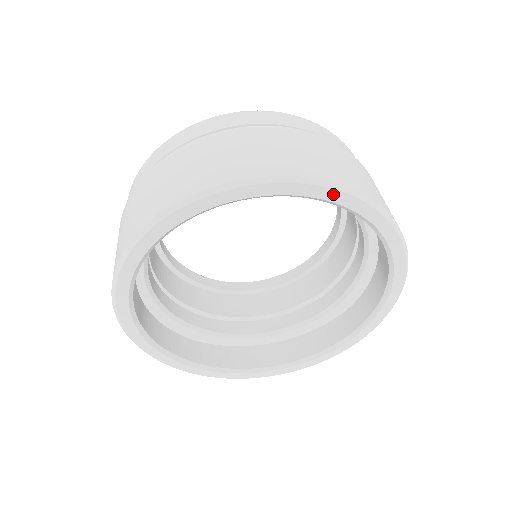
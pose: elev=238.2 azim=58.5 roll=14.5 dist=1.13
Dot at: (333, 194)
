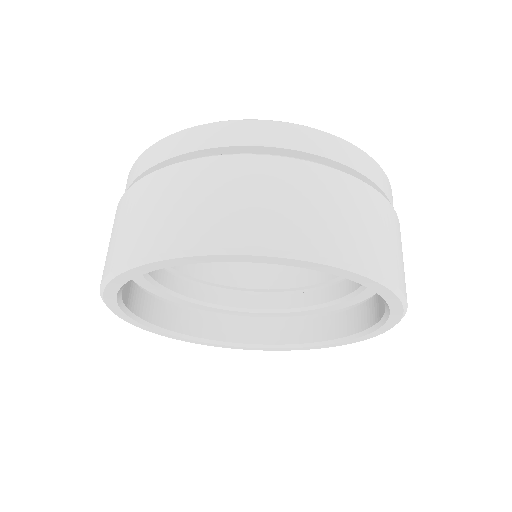
Dot at: (212, 258)
